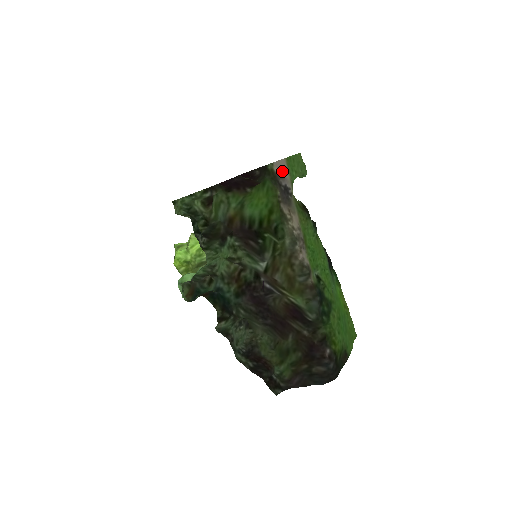
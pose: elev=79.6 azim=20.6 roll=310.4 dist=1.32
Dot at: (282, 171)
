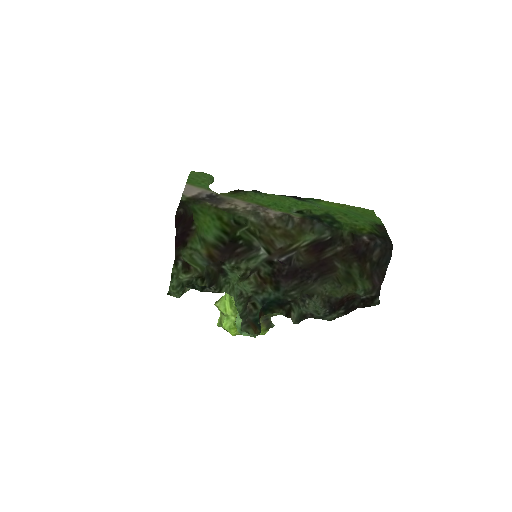
Dot at: (194, 192)
